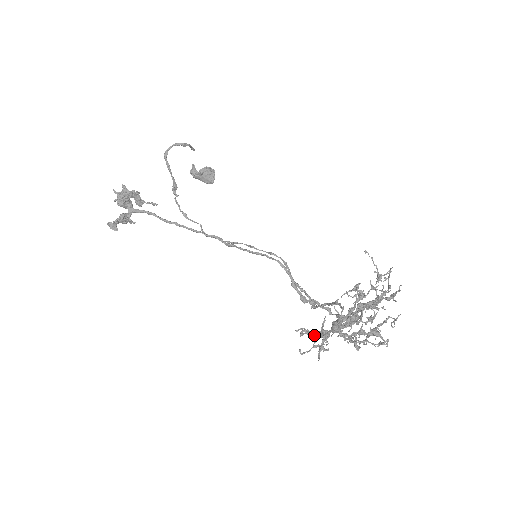
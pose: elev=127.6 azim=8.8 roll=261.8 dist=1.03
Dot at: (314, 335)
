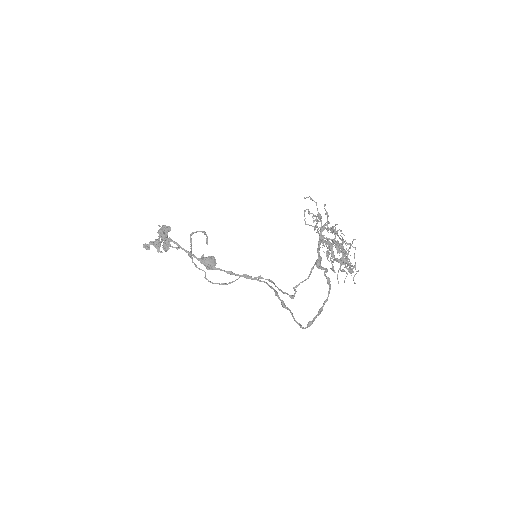
Dot at: (315, 202)
